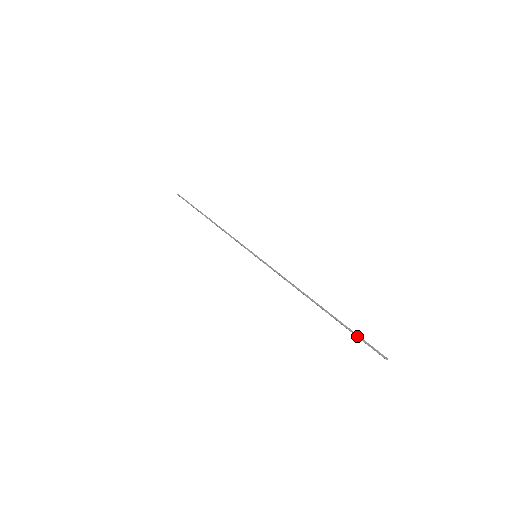
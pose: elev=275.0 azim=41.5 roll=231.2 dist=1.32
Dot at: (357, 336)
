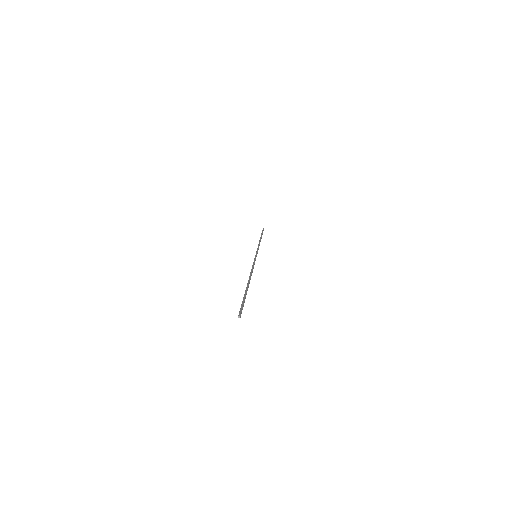
Dot at: (243, 300)
